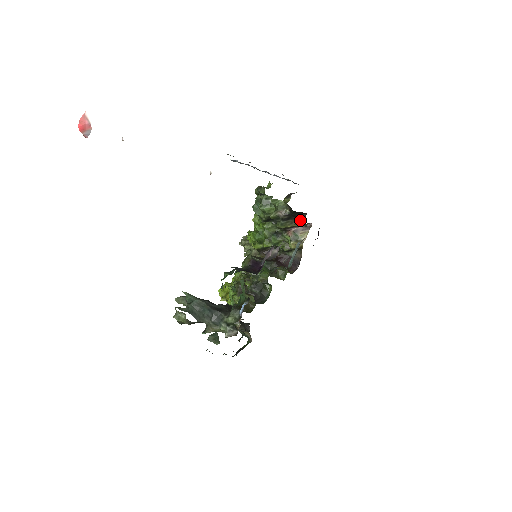
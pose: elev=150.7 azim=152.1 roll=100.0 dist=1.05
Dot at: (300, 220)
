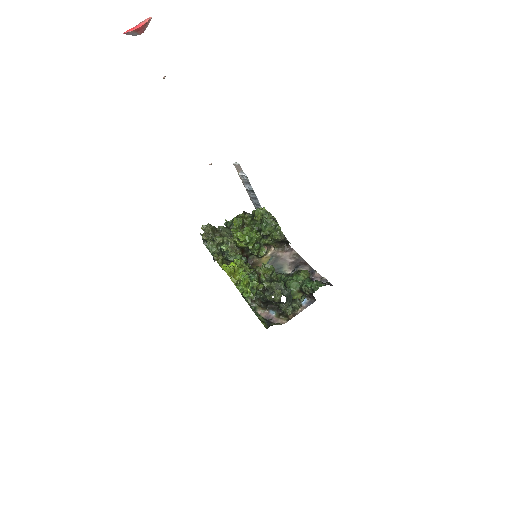
Dot at: (280, 245)
